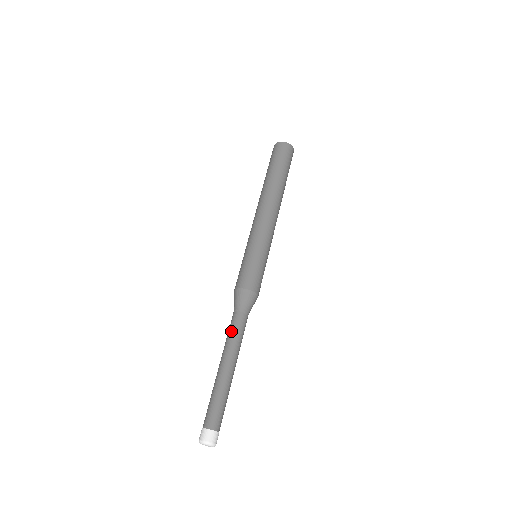
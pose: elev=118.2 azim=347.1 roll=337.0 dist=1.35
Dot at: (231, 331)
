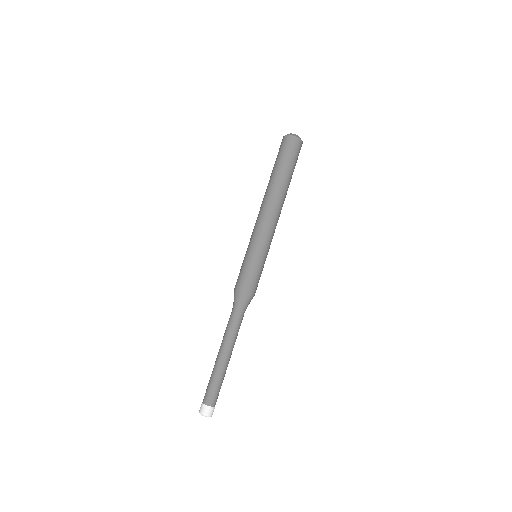
Dot at: (229, 327)
